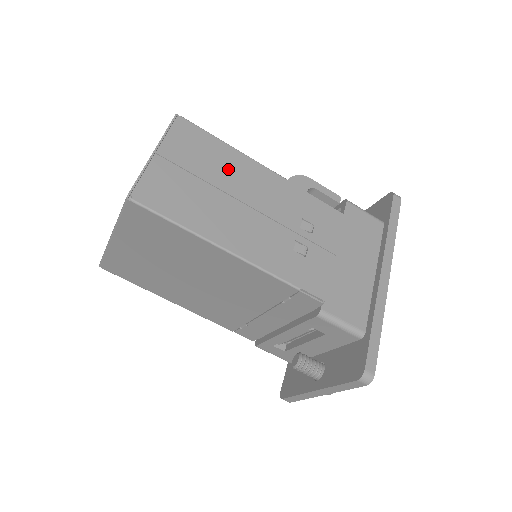
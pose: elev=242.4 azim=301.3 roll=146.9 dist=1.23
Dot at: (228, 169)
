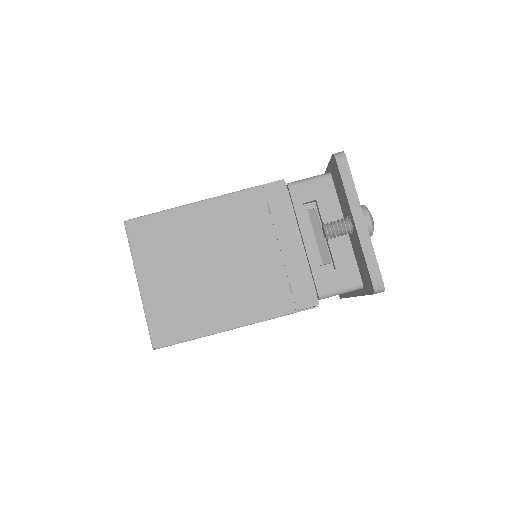
Dot at: occluded
